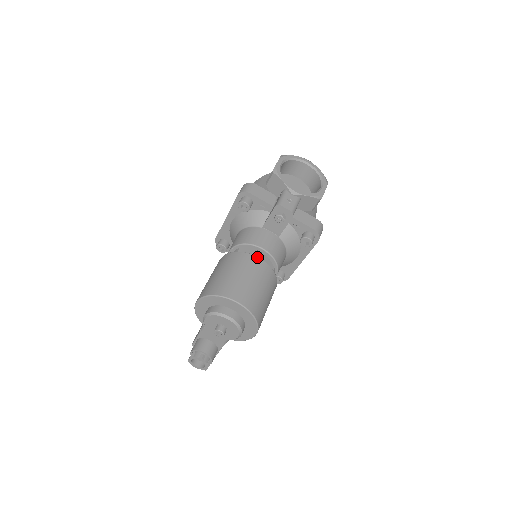
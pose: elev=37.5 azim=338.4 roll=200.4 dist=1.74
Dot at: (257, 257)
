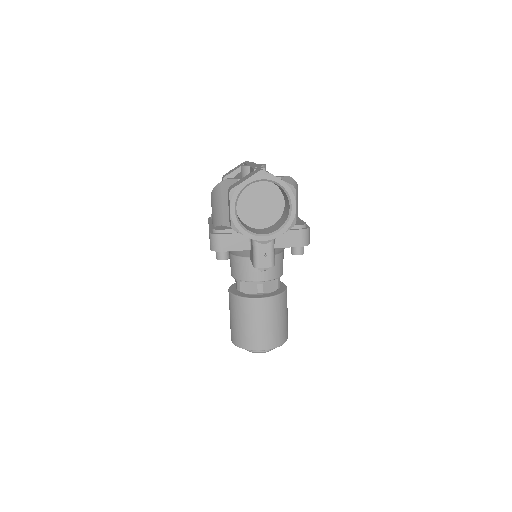
Dot at: (260, 299)
